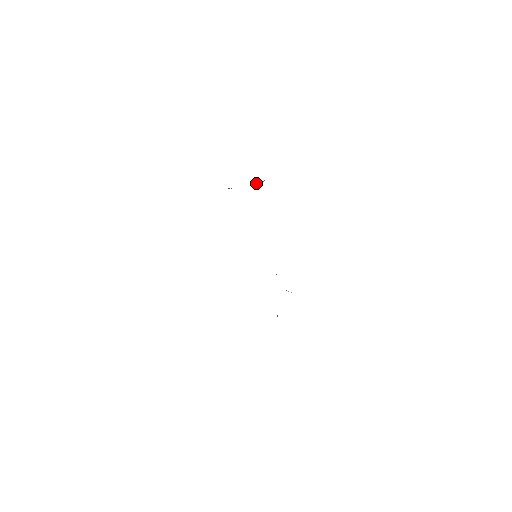
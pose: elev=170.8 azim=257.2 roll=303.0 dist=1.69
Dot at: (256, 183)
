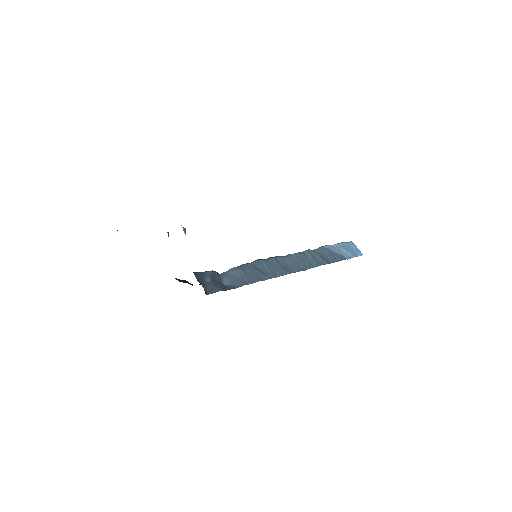
Dot at: occluded
